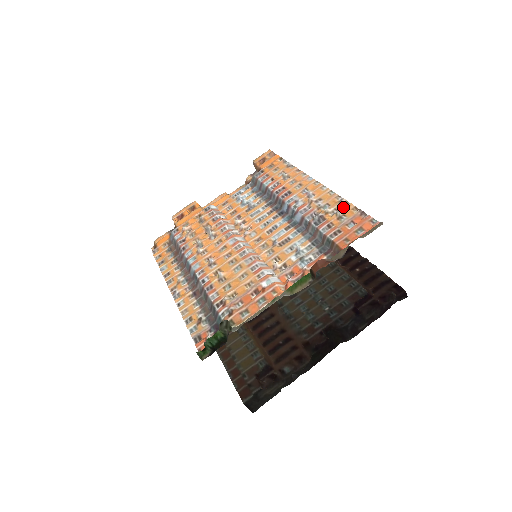
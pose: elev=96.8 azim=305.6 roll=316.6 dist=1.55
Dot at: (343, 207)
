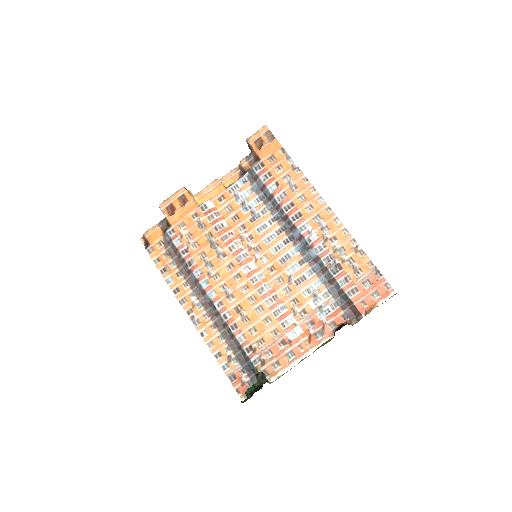
Dot at: (359, 258)
